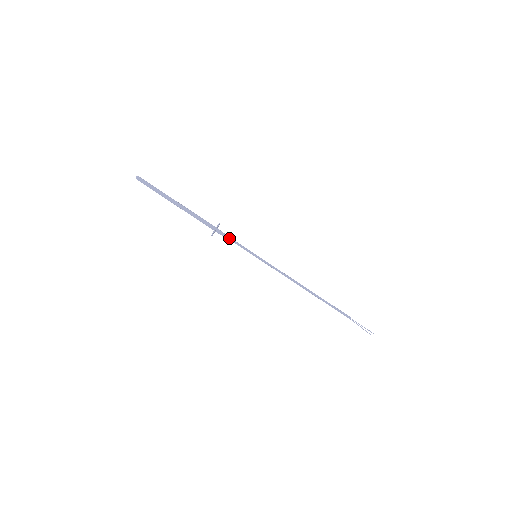
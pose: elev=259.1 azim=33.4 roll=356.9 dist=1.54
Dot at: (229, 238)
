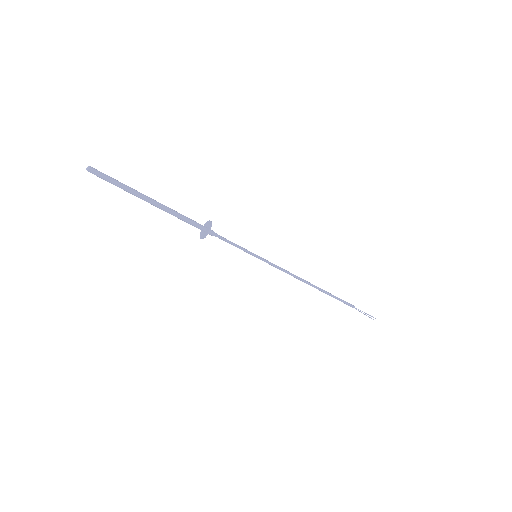
Dot at: (223, 240)
